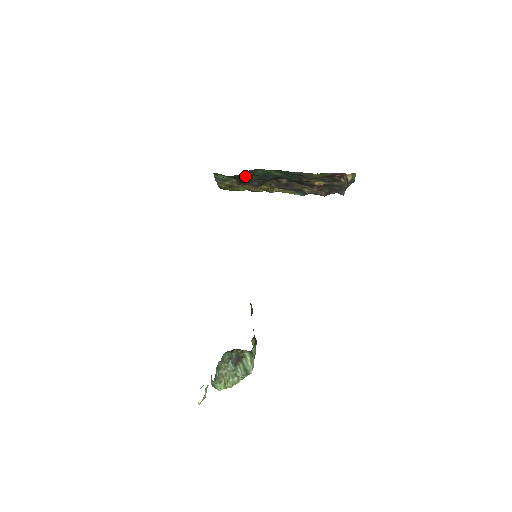
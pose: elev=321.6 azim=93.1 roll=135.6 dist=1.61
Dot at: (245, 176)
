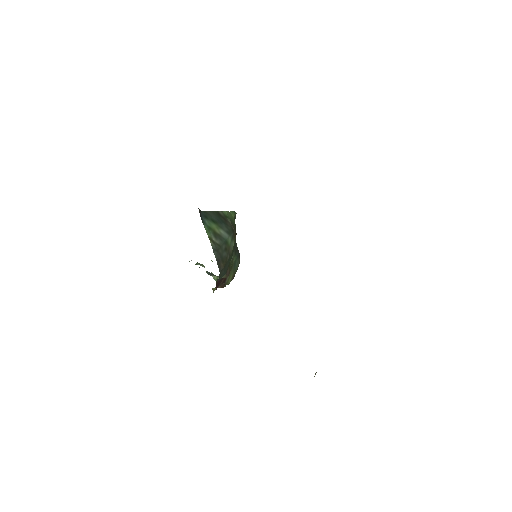
Dot at: occluded
